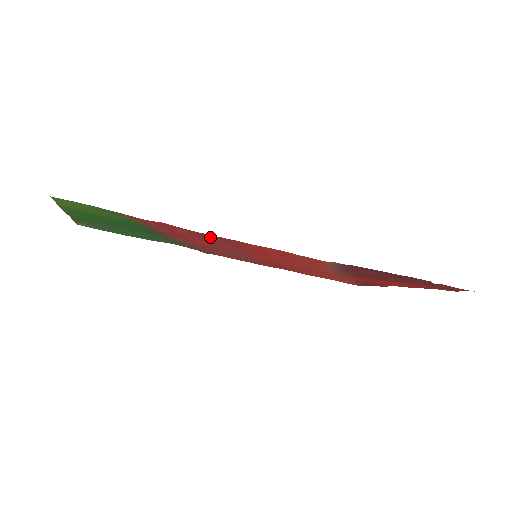
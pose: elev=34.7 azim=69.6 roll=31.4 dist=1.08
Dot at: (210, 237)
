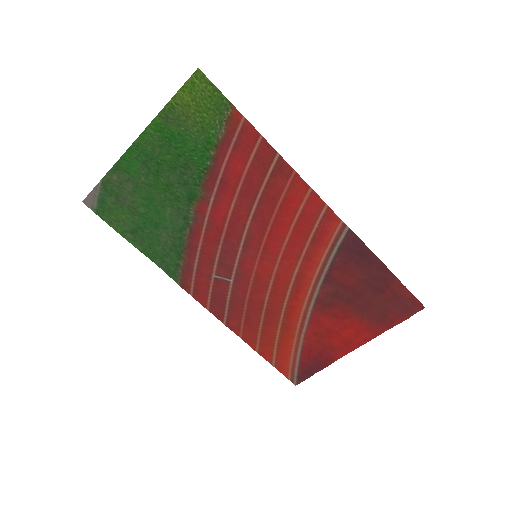
Dot at: (268, 169)
